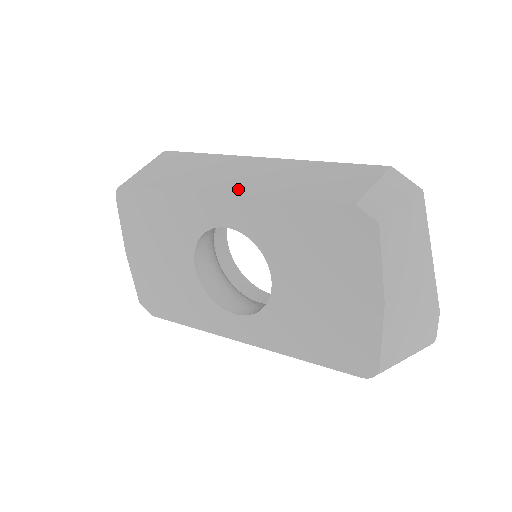
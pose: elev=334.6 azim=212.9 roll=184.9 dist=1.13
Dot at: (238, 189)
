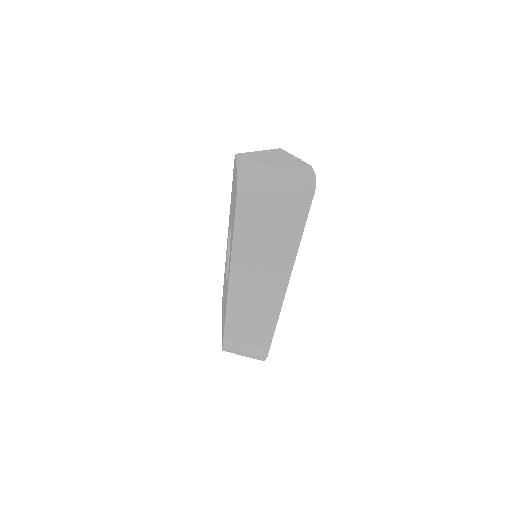
Dot at: occluded
